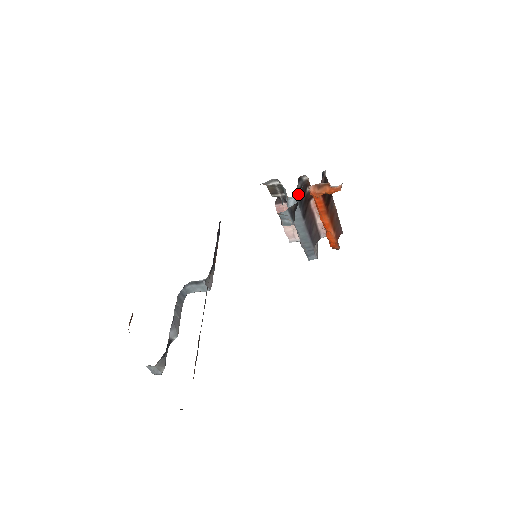
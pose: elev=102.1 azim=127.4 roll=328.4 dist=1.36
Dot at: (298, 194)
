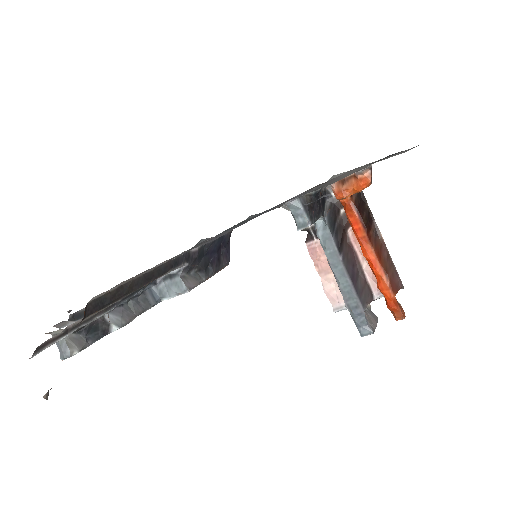
Dot at: (327, 213)
